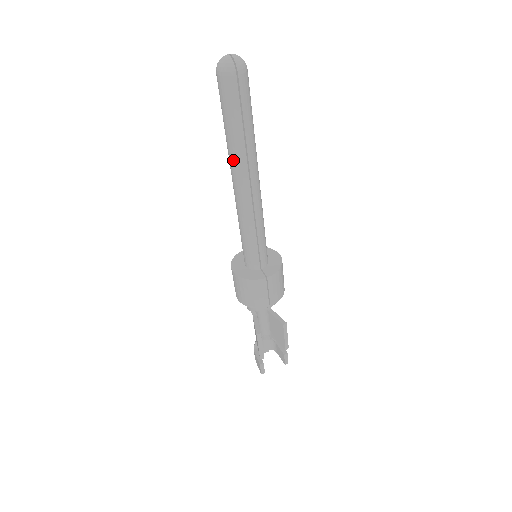
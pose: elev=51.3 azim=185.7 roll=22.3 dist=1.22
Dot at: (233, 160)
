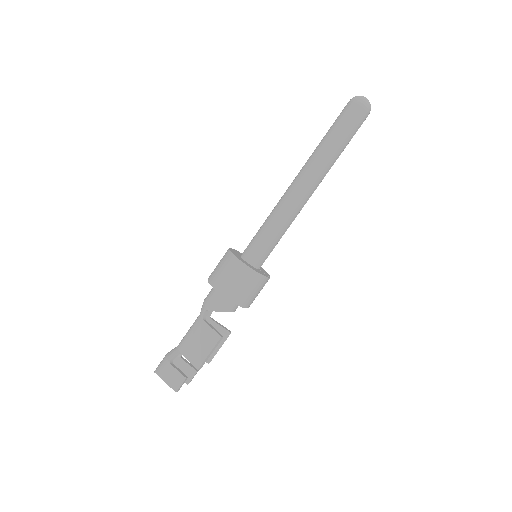
Dot at: (321, 167)
